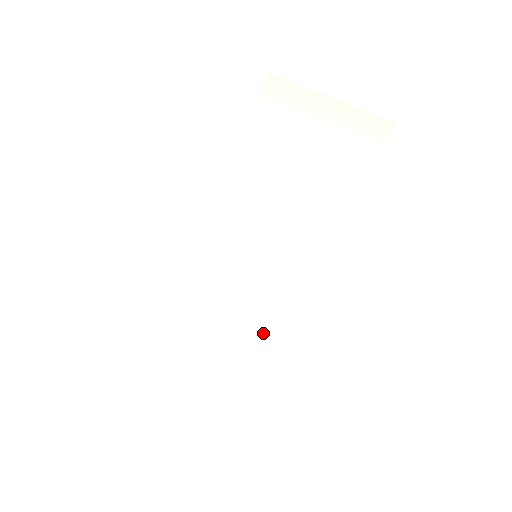
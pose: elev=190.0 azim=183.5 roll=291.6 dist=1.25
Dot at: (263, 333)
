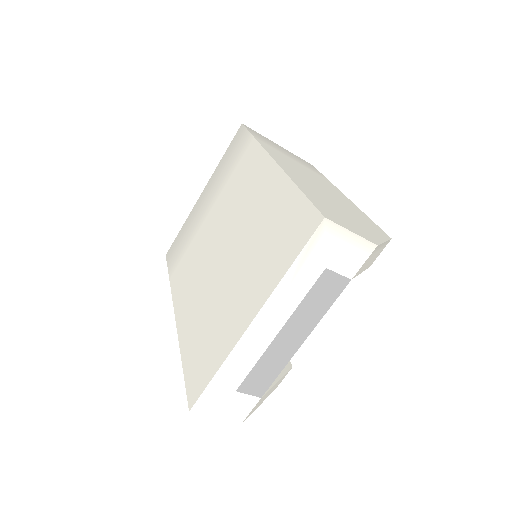
Dot at: (357, 218)
